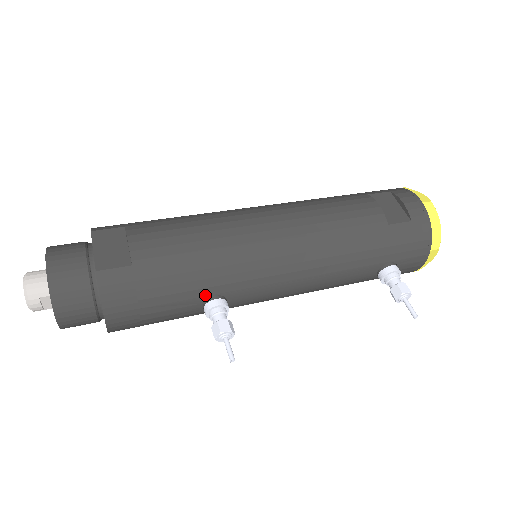
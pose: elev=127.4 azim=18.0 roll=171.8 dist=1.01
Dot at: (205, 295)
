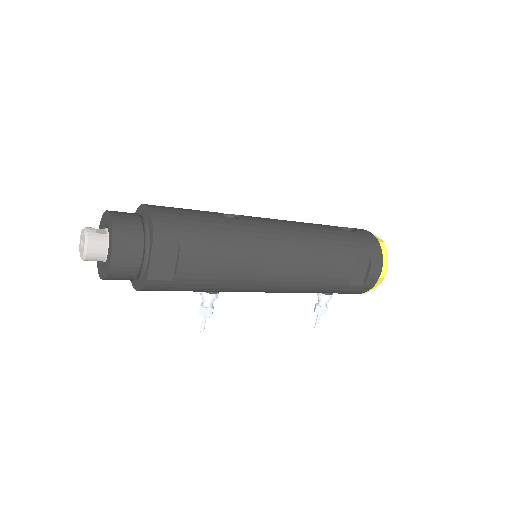
Dot at: occluded
